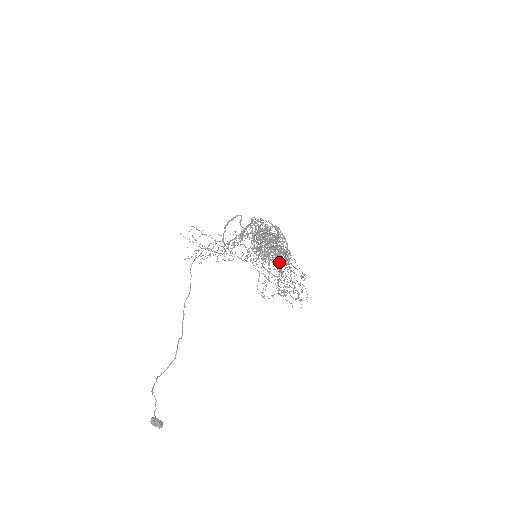
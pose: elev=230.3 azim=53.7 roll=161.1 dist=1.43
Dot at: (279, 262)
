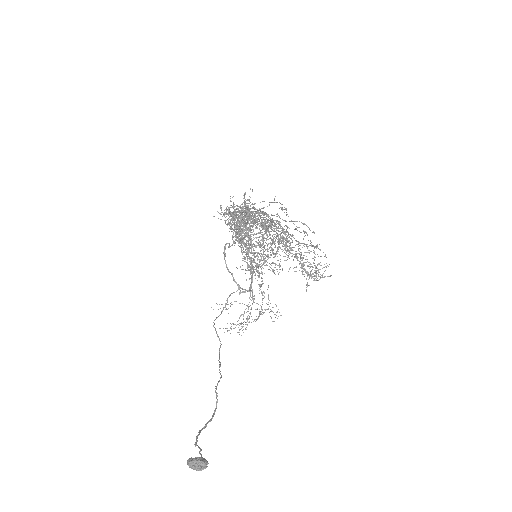
Dot at: (246, 213)
